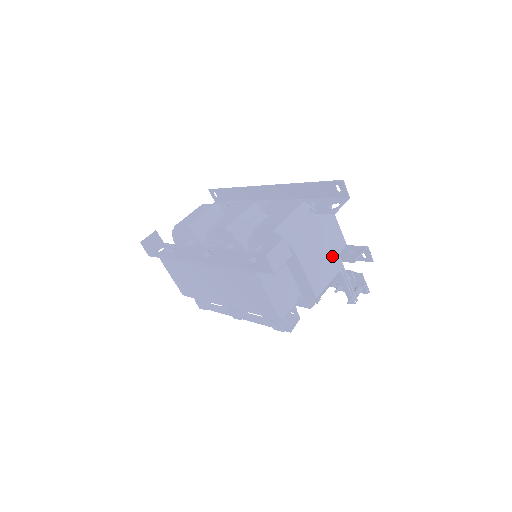
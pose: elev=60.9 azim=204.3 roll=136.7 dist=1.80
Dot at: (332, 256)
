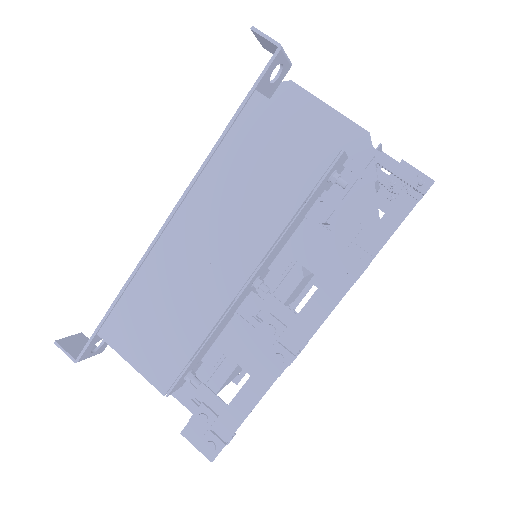
Dot at: occluded
